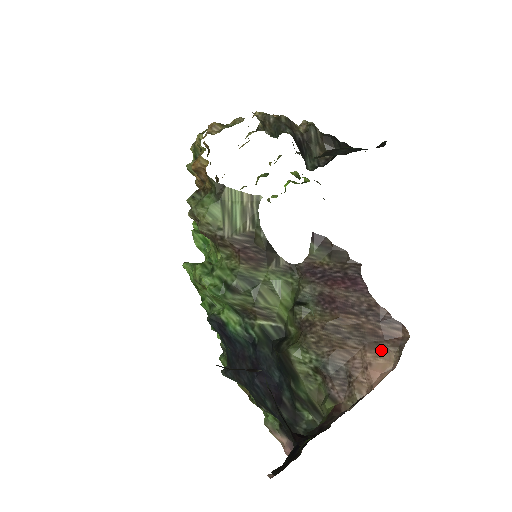
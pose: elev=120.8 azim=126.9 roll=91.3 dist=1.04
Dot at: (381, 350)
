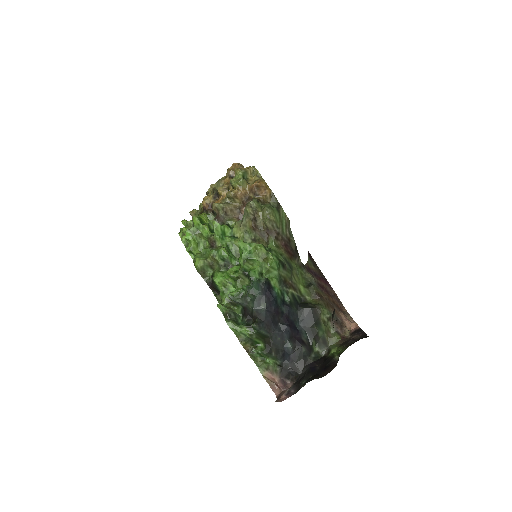
Dot at: (344, 314)
